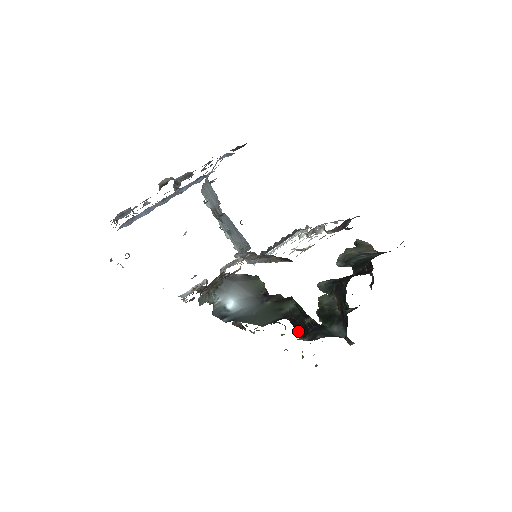
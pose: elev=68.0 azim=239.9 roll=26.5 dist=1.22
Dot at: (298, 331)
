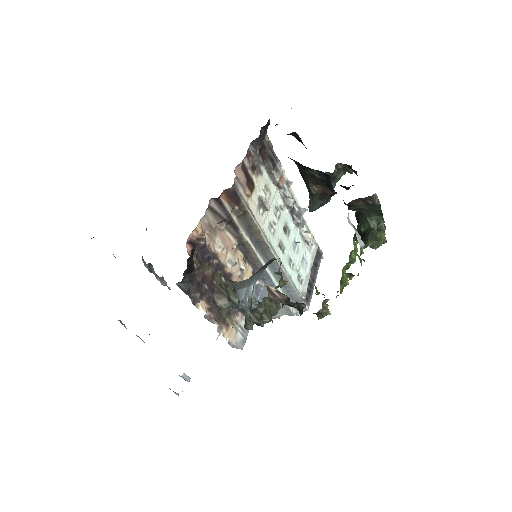
Dot at: occluded
